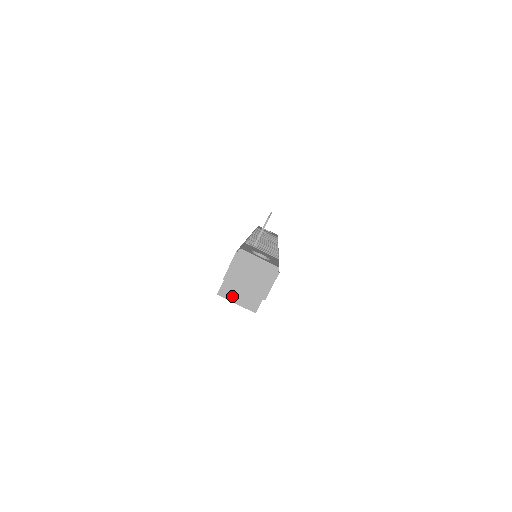
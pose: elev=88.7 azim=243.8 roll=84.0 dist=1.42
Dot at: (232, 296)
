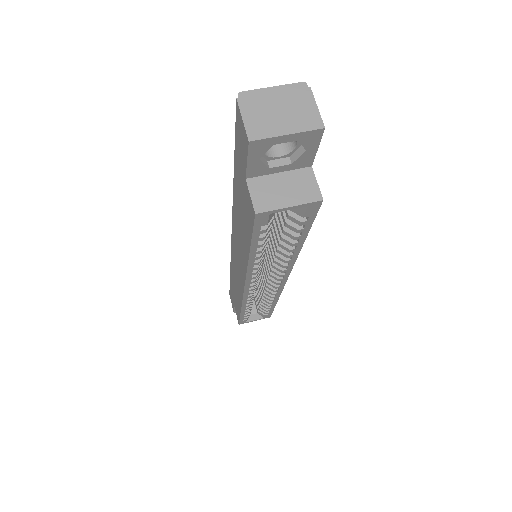
Dot at: (276, 202)
